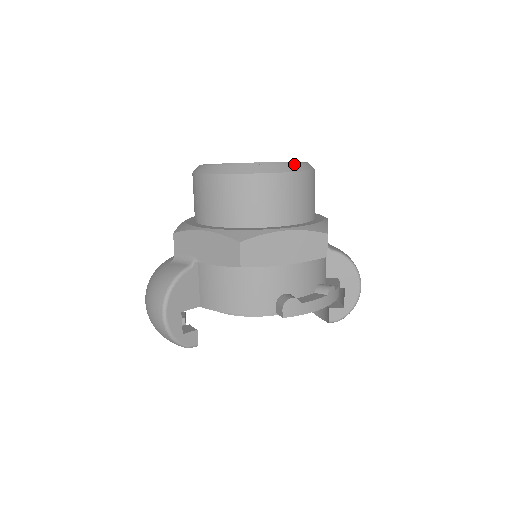
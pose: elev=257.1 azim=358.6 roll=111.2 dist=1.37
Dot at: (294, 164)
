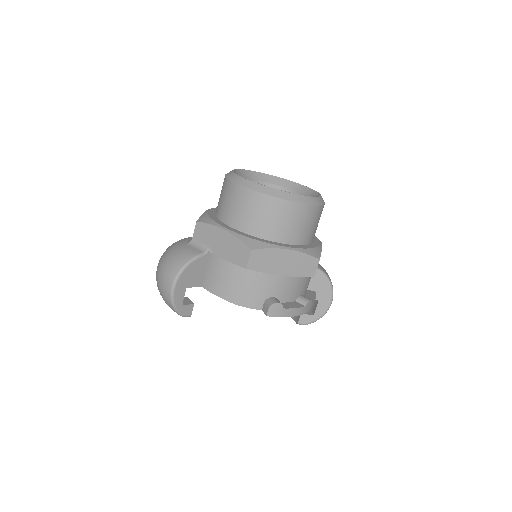
Dot at: (311, 197)
